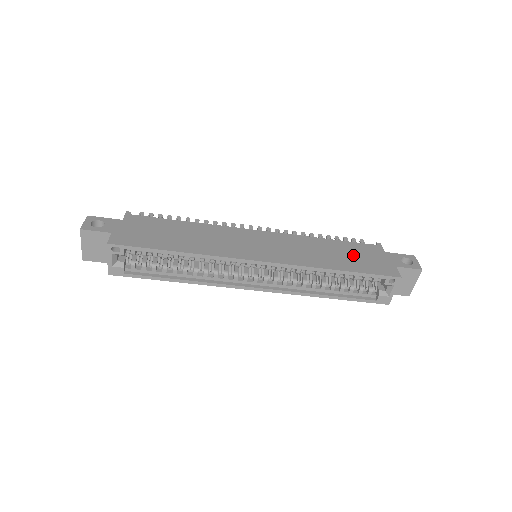
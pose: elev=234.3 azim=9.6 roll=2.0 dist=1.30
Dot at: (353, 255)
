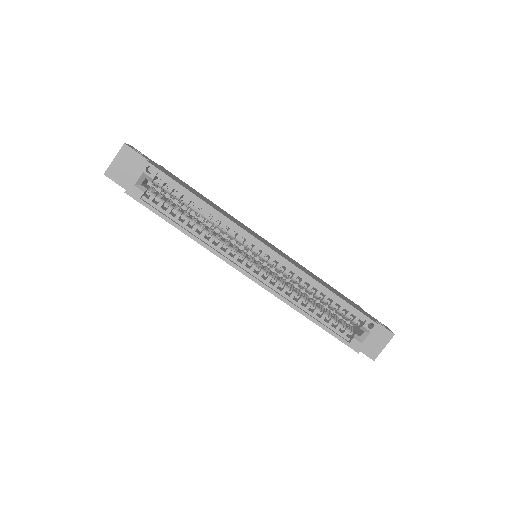
Dot at: (340, 294)
